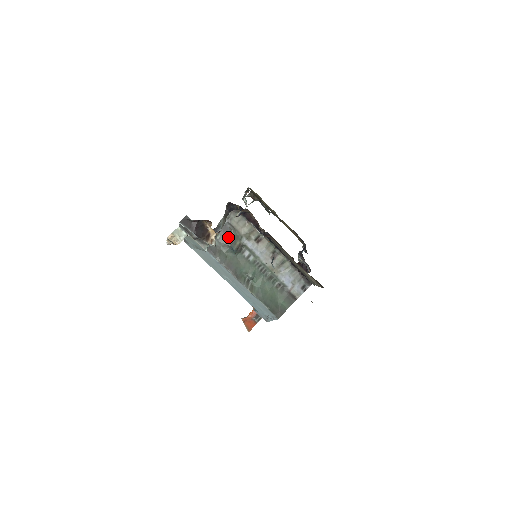
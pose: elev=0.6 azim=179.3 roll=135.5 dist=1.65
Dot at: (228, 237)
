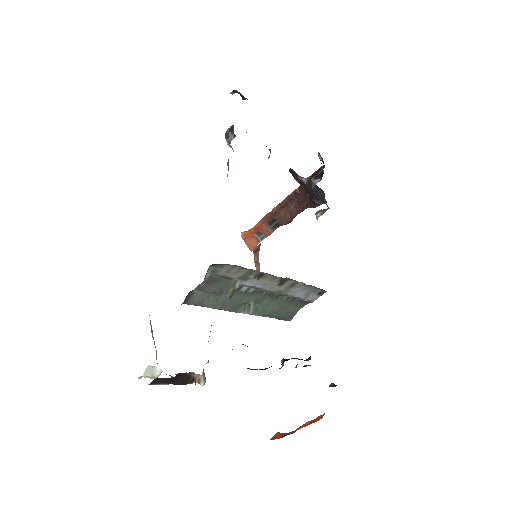
Dot at: (216, 285)
